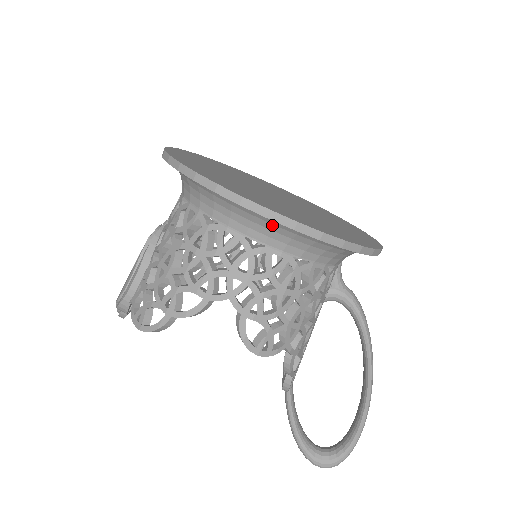
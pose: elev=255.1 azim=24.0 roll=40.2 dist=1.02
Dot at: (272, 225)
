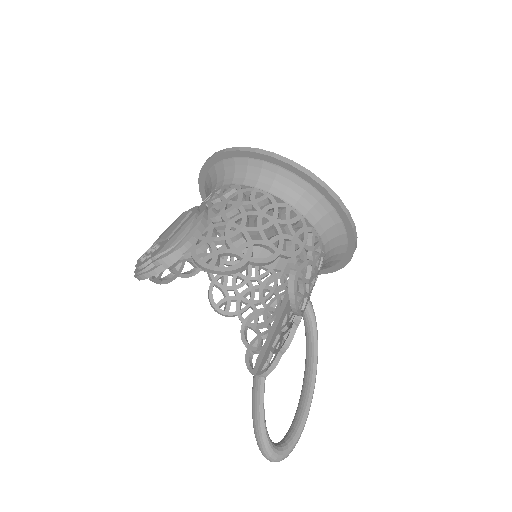
Dot at: (326, 212)
